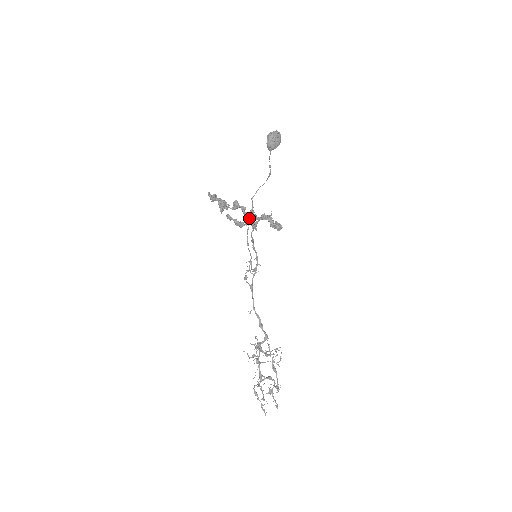
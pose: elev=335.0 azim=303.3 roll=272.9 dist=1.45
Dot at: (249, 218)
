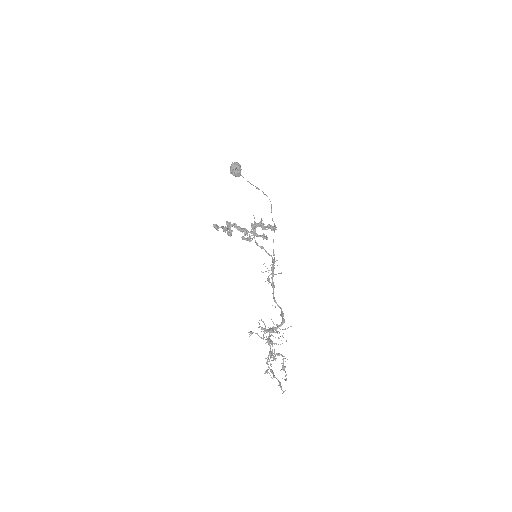
Dot at: (242, 230)
